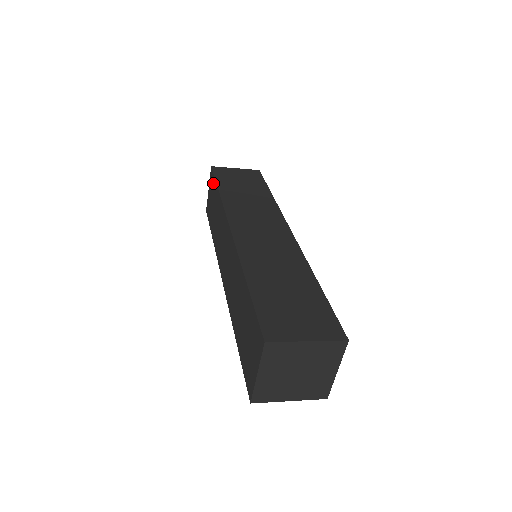
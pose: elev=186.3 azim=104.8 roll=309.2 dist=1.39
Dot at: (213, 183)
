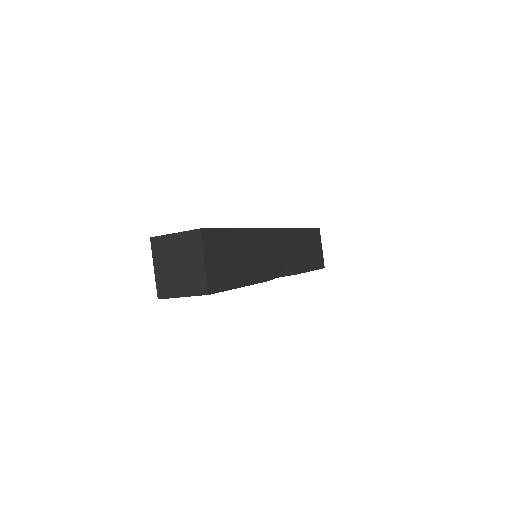
Dot at: occluded
